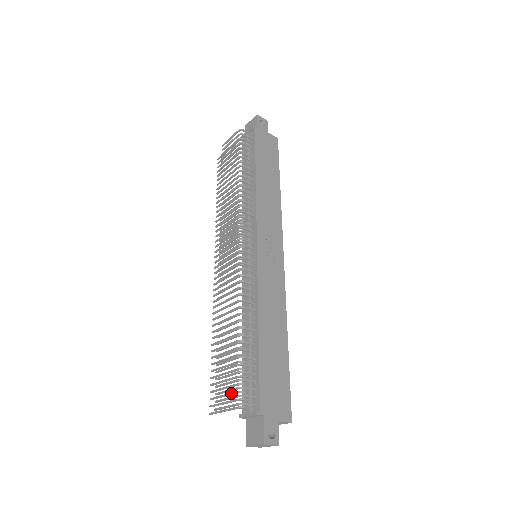
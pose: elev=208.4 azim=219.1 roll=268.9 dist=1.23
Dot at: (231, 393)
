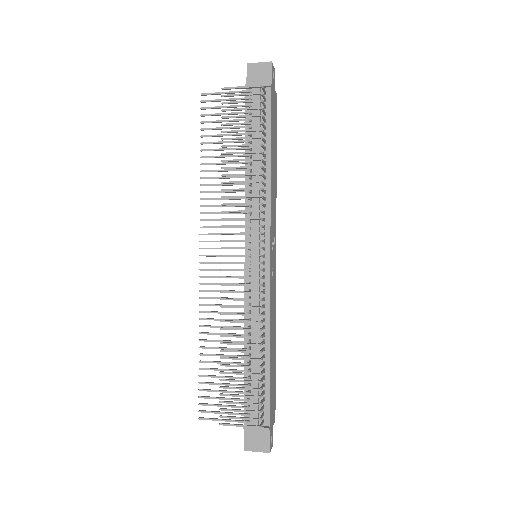
Dot at: (235, 407)
